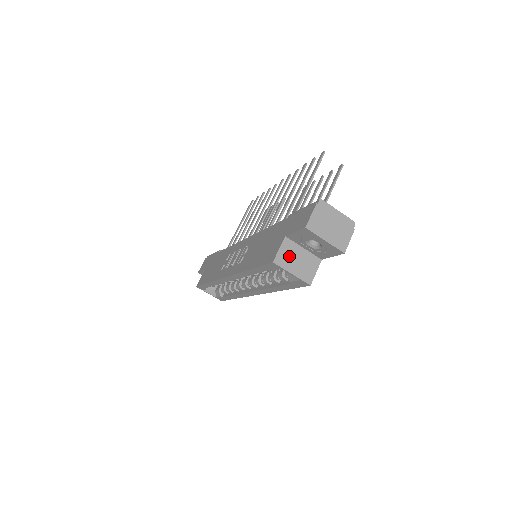
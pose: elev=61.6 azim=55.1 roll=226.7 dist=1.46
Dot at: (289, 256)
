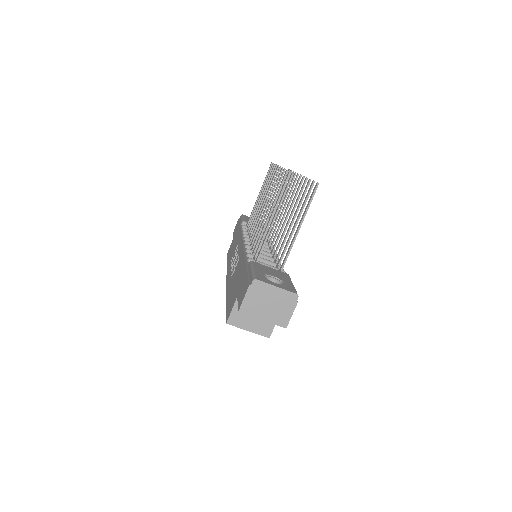
Dot at: (243, 315)
